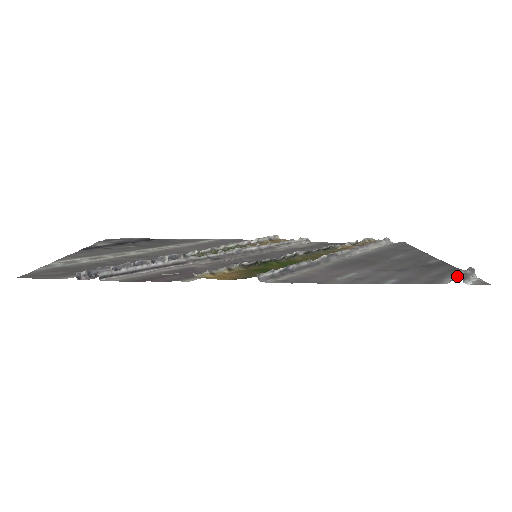
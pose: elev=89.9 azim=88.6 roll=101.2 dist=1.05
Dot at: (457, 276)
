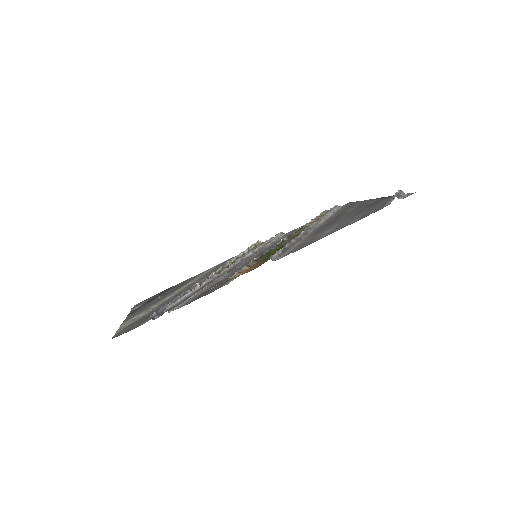
Dot at: (393, 197)
